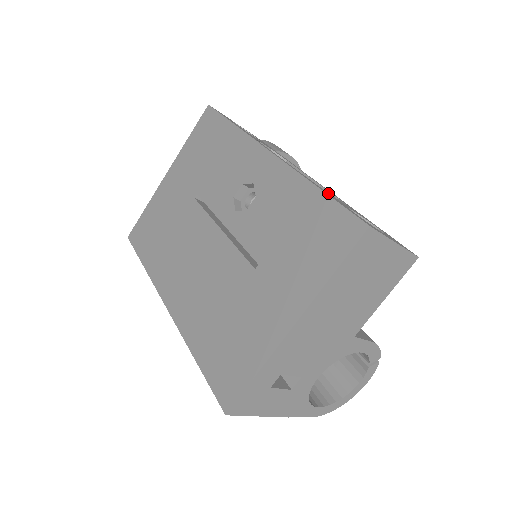
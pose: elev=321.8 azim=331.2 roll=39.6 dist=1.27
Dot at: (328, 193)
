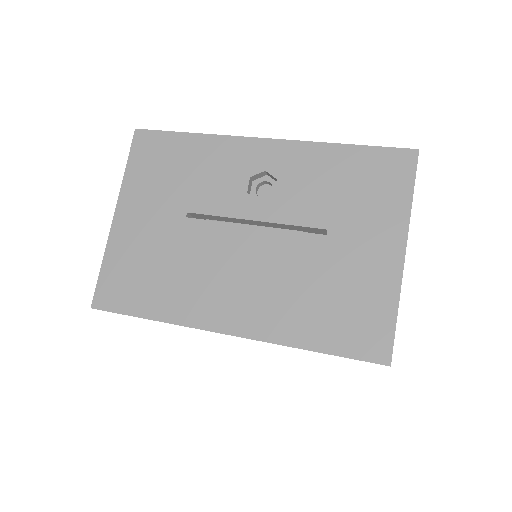
Dot at: occluded
